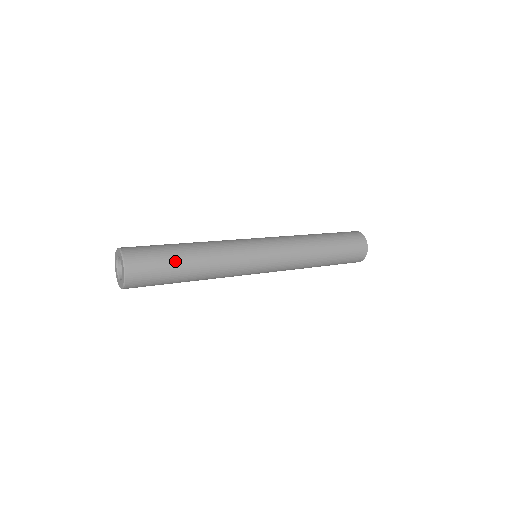
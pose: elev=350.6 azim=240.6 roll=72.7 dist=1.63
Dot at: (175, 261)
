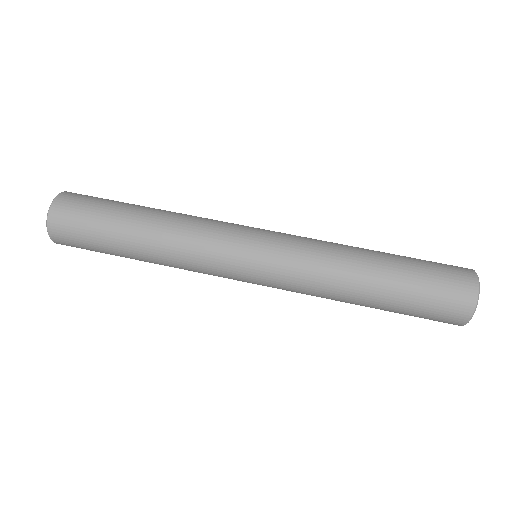
Dot at: (112, 230)
